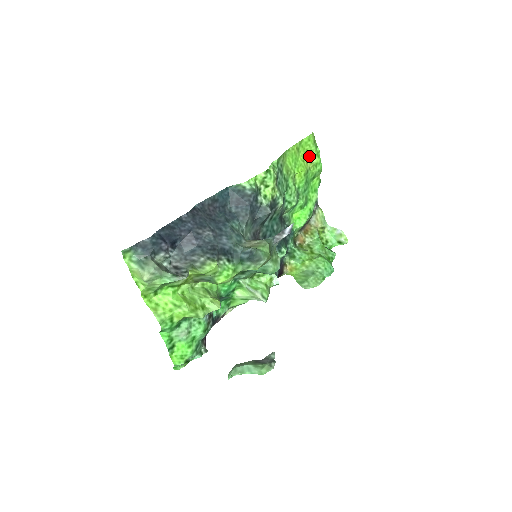
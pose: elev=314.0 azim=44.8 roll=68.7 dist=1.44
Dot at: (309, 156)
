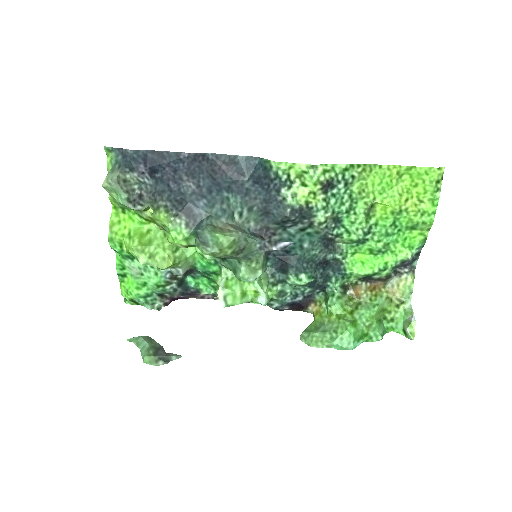
Dot at: (418, 195)
